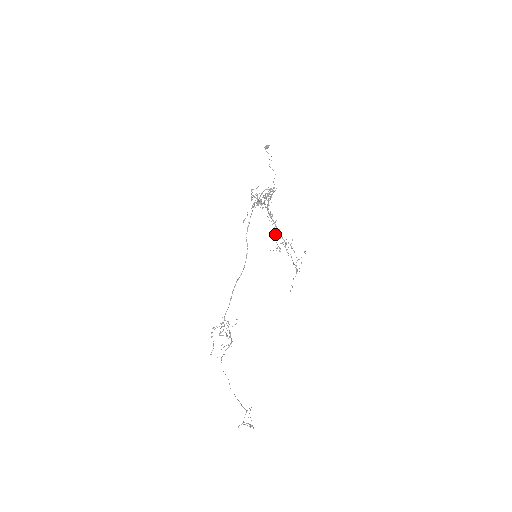
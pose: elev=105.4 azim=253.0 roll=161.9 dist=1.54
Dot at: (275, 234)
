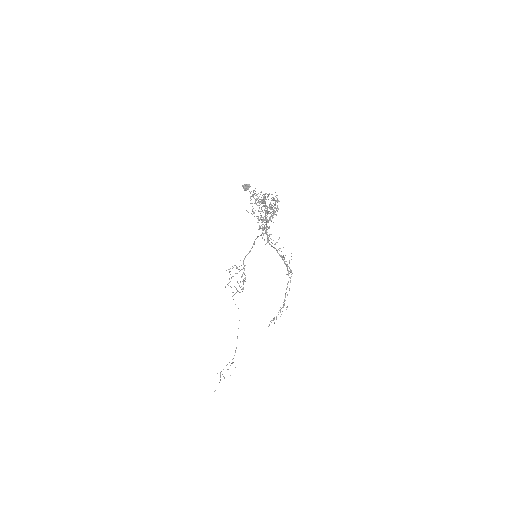
Dot at: (276, 250)
